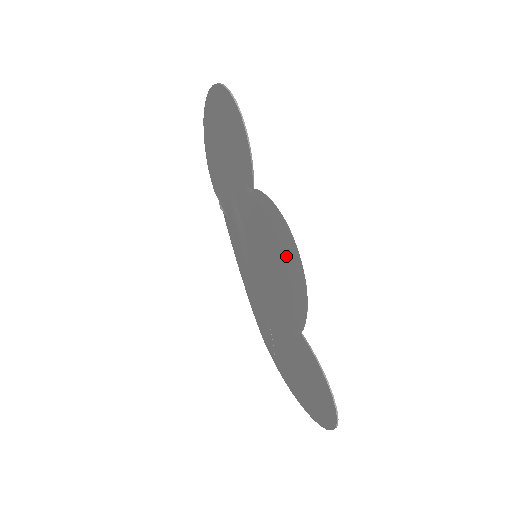
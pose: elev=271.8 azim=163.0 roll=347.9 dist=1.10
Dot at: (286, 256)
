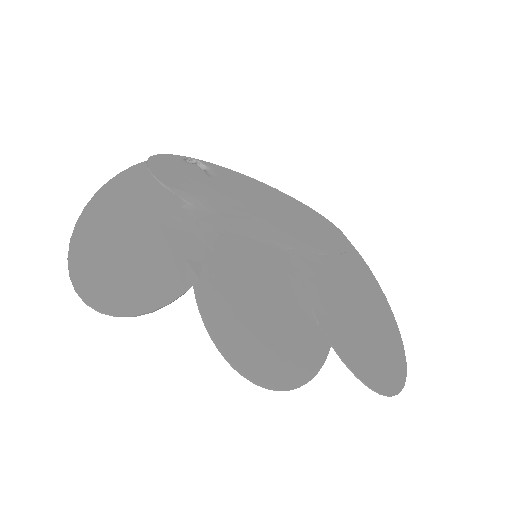
Dot at: (264, 351)
